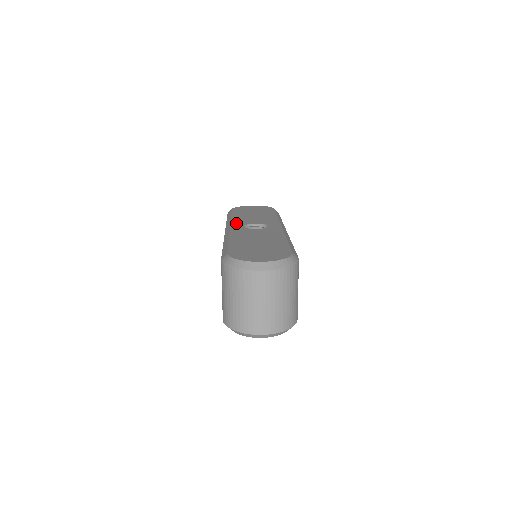
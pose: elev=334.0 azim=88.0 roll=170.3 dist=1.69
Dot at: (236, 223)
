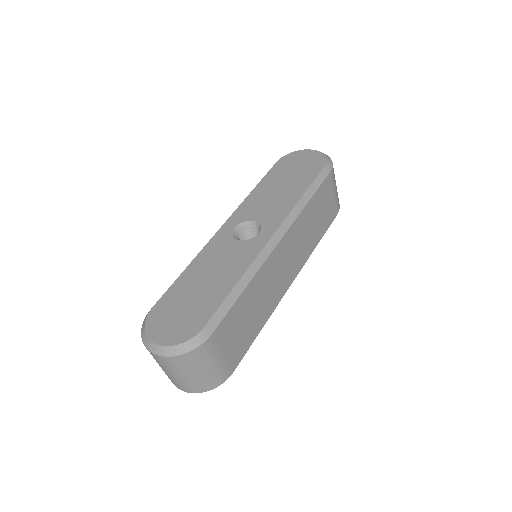
Dot at: (237, 215)
